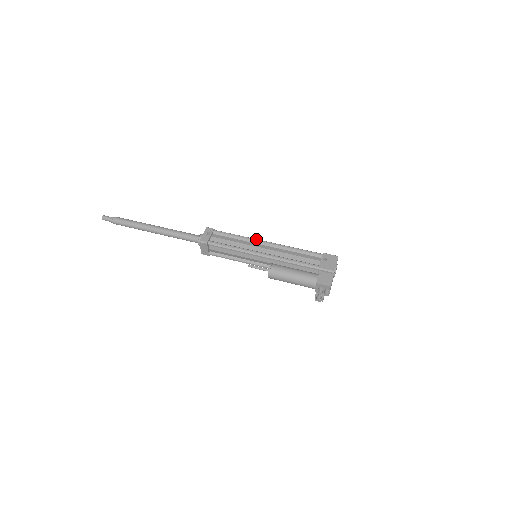
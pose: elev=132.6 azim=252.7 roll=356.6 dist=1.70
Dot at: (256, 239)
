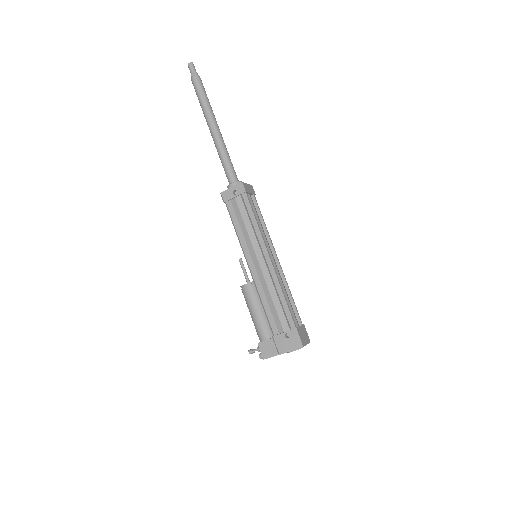
Dot at: (263, 246)
